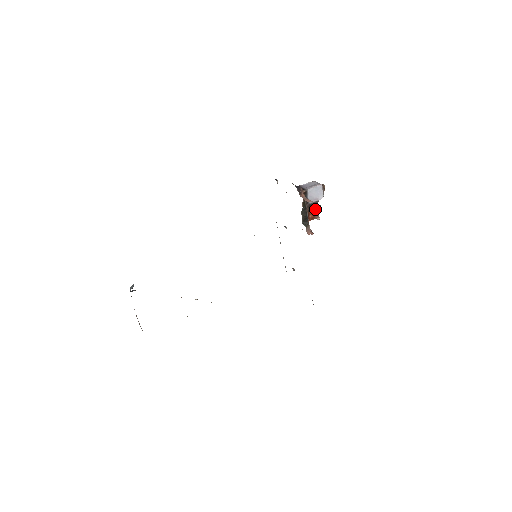
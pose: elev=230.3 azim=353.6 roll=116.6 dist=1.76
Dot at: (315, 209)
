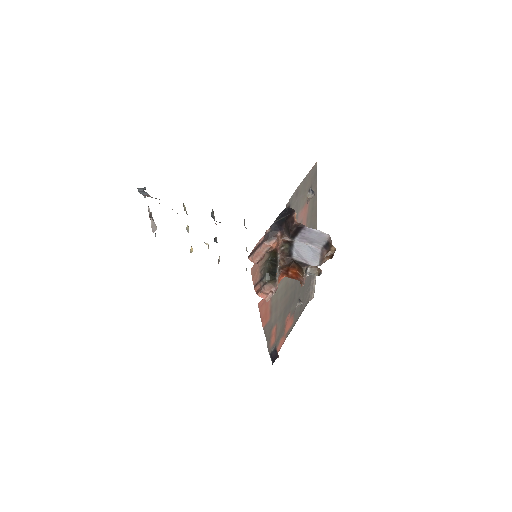
Dot at: (301, 270)
